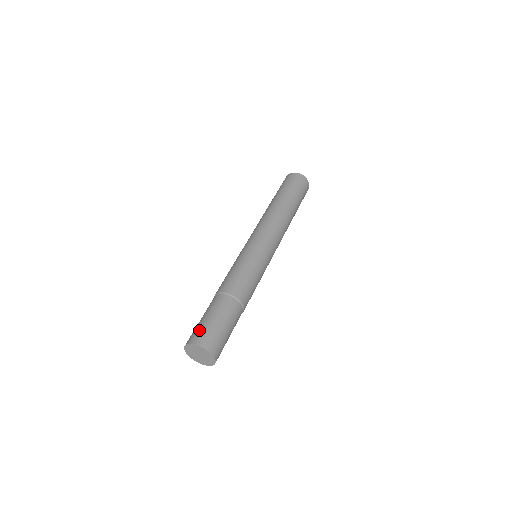
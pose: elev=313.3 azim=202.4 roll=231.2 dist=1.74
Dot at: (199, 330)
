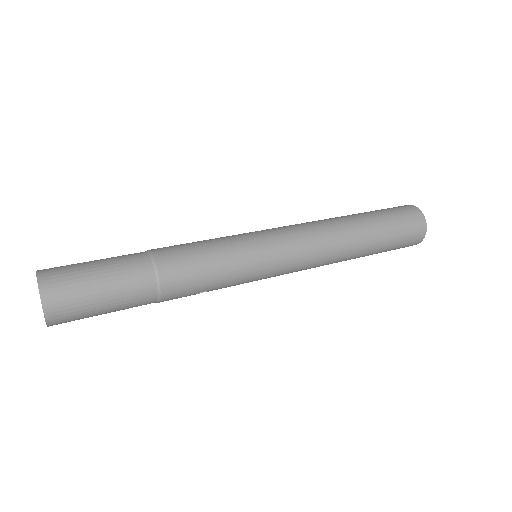
Dot at: (66, 266)
